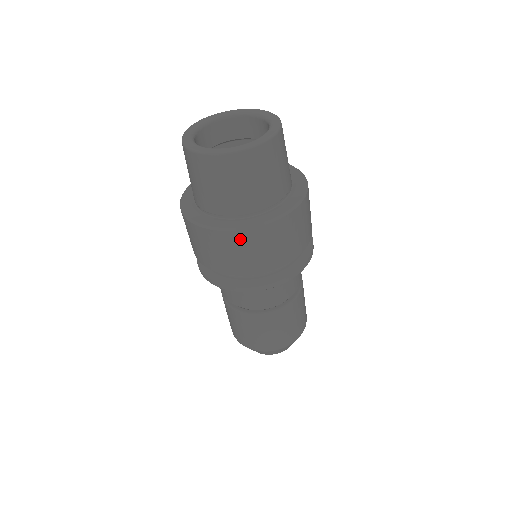
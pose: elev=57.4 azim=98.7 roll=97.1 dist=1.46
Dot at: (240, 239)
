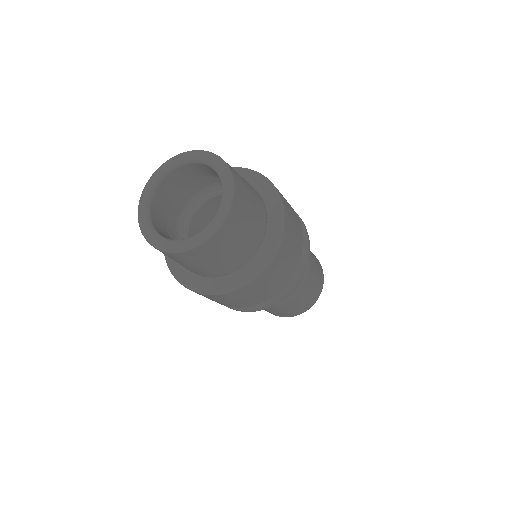
Dot at: (230, 296)
